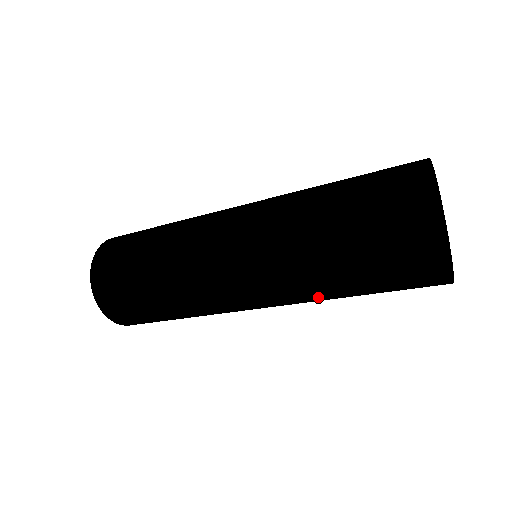
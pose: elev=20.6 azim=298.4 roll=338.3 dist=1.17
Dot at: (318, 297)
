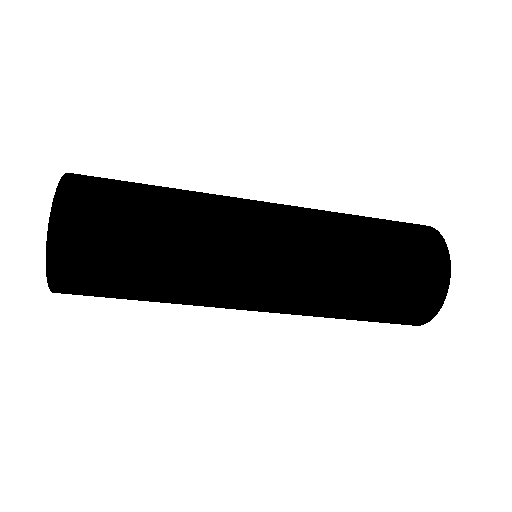
Dot at: (335, 293)
